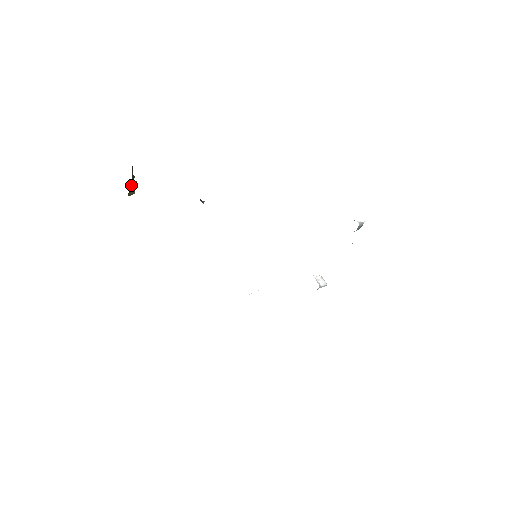
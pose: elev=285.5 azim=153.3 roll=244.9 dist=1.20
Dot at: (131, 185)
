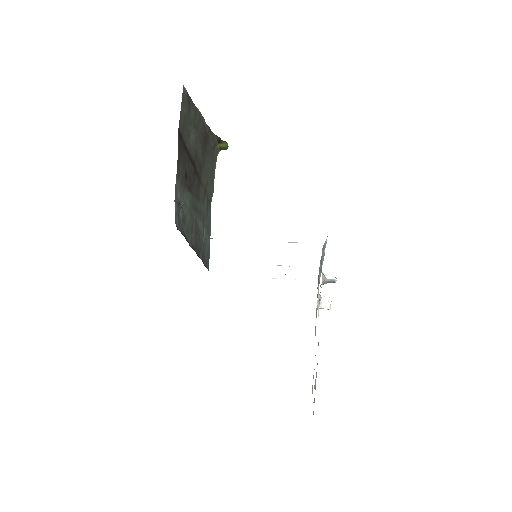
Dot at: (220, 143)
